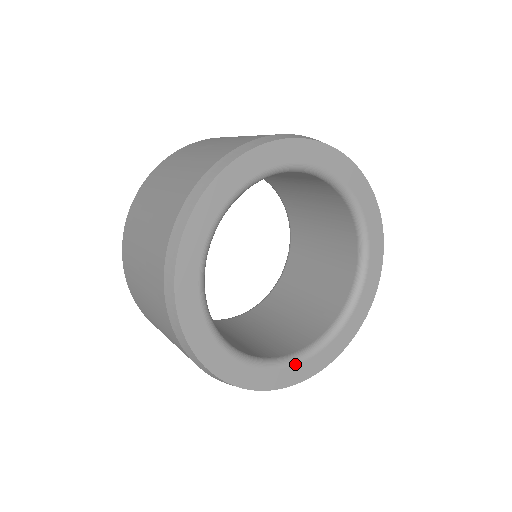
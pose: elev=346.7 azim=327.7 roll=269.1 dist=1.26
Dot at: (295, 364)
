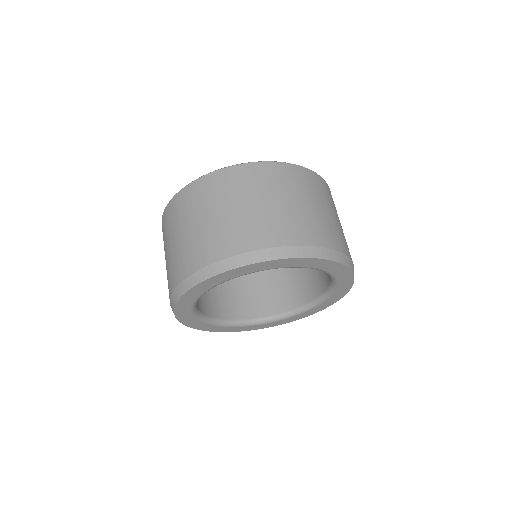
Dot at: (283, 319)
